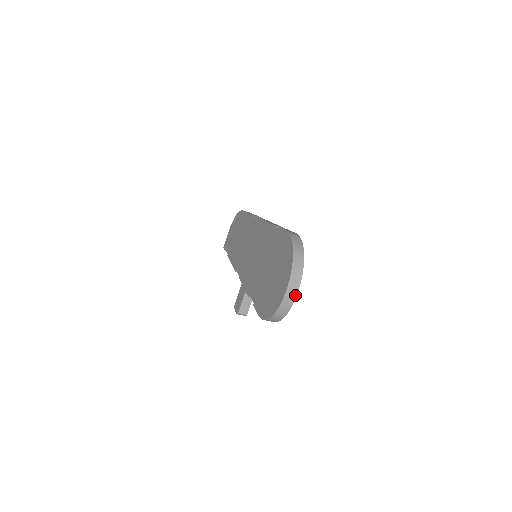
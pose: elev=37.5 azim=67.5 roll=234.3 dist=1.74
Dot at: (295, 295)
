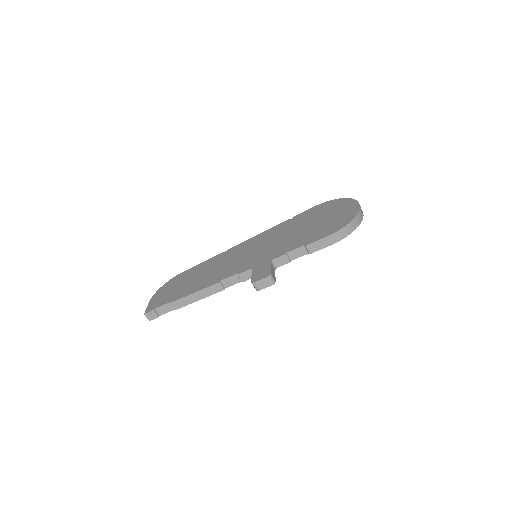
Dot at: (362, 211)
